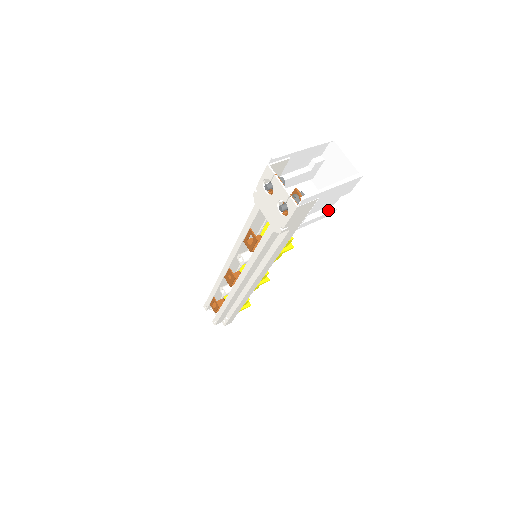
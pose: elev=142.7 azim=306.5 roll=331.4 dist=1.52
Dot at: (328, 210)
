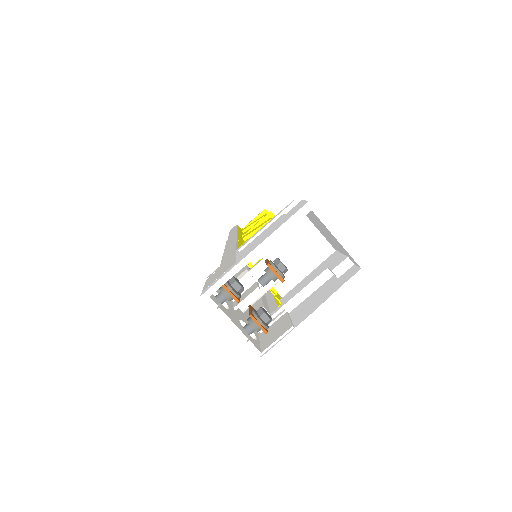
Dot at: occluded
